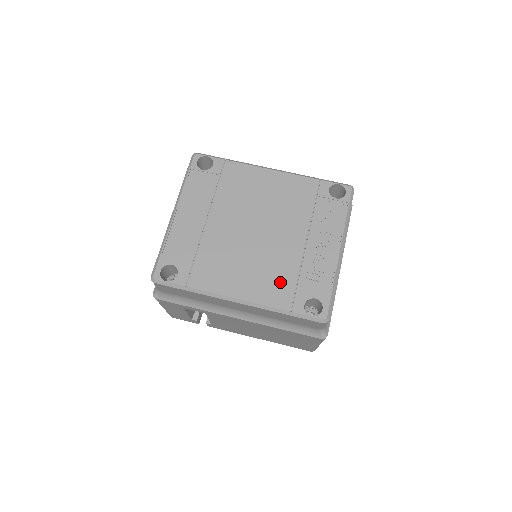
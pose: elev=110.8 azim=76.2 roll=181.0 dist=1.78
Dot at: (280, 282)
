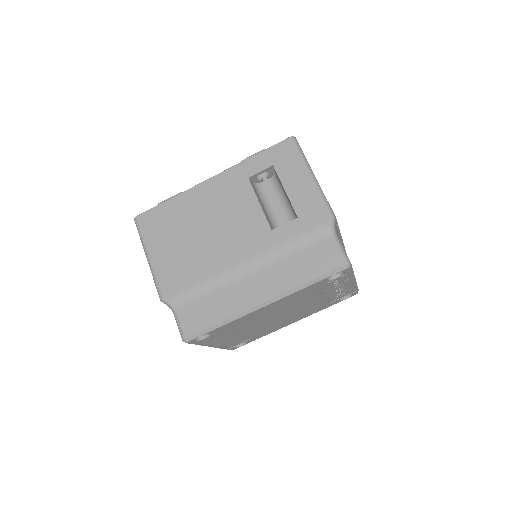
Dot at: (317, 308)
